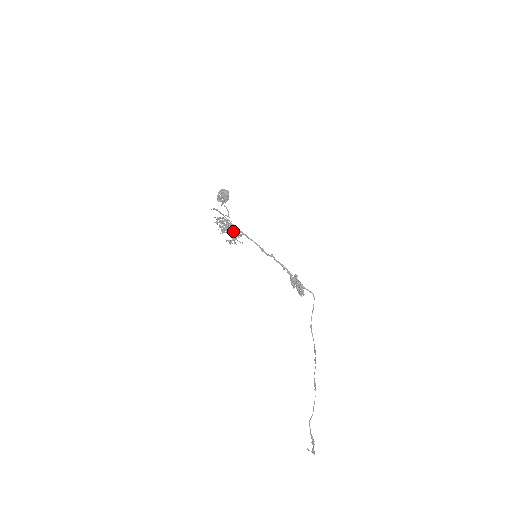
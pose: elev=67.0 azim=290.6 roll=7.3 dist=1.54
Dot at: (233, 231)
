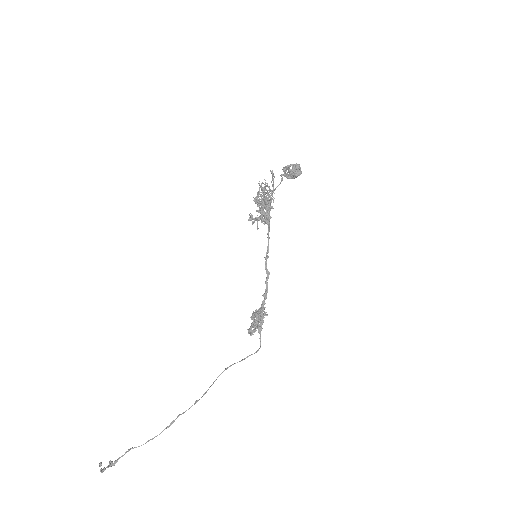
Dot at: (266, 213)
